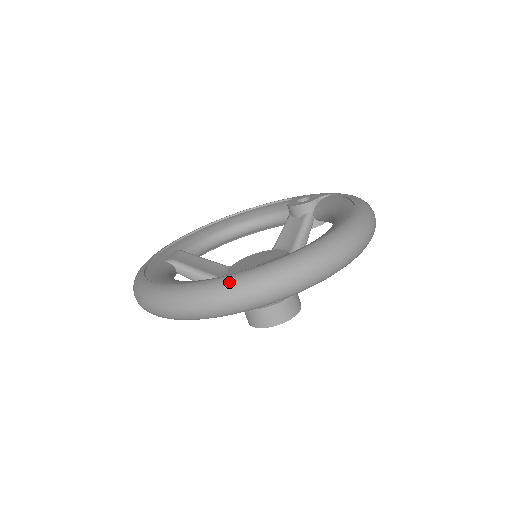
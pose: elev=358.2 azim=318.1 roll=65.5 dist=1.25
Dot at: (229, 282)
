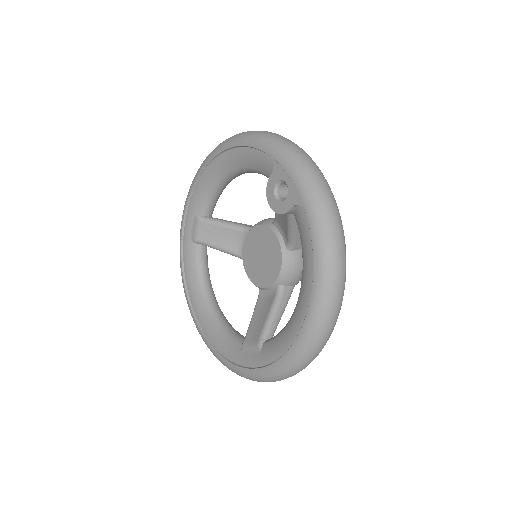
Dot at: (227, 367)
